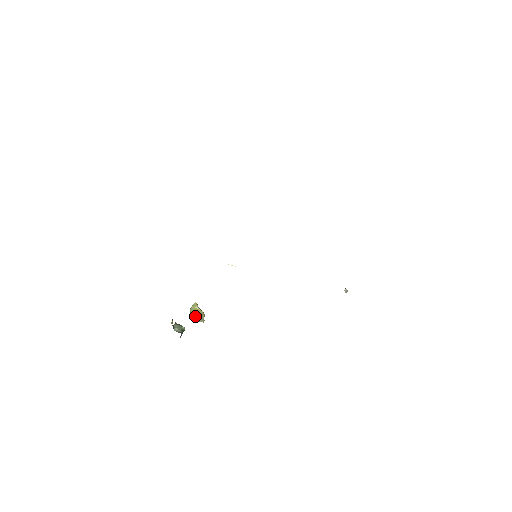
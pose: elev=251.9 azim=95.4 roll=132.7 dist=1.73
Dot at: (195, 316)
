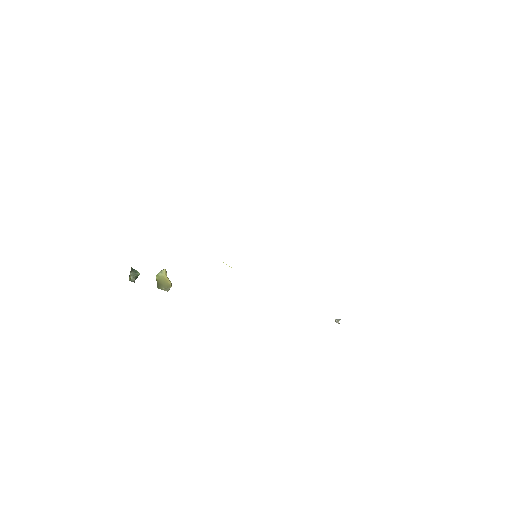
Dot at: (160, 284)
